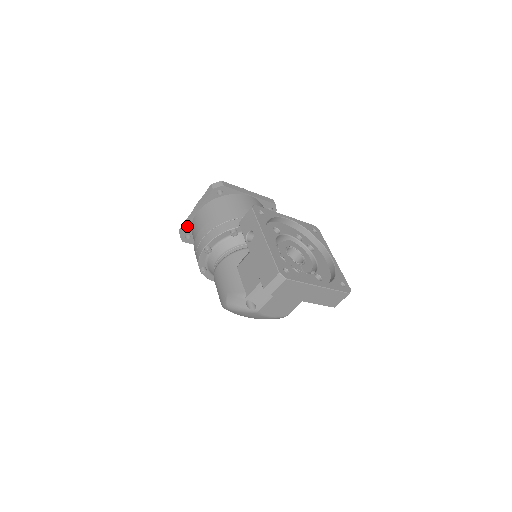
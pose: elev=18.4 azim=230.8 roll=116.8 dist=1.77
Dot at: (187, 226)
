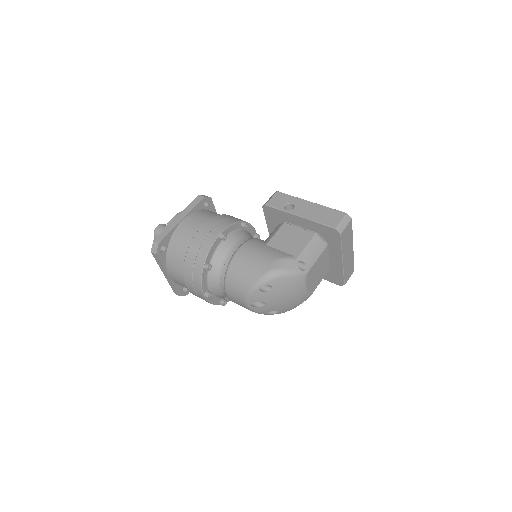
Dot at: (169, 233)
